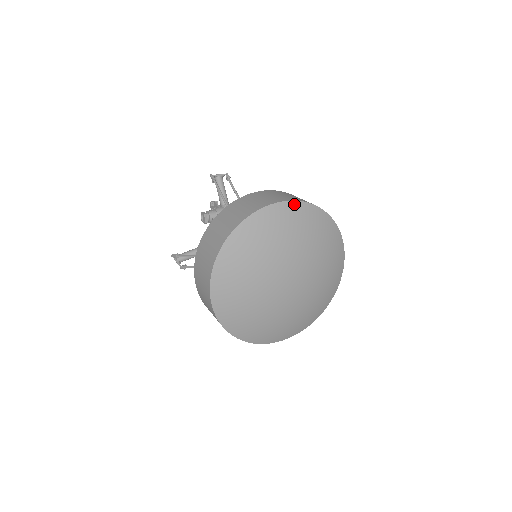
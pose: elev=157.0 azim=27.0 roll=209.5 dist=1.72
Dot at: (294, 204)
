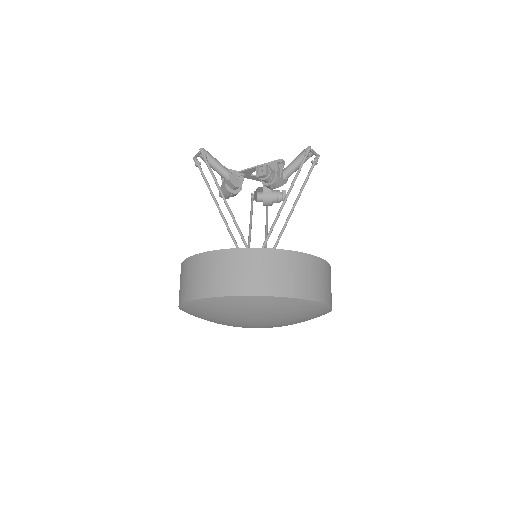
Dot at: (326, 307)
